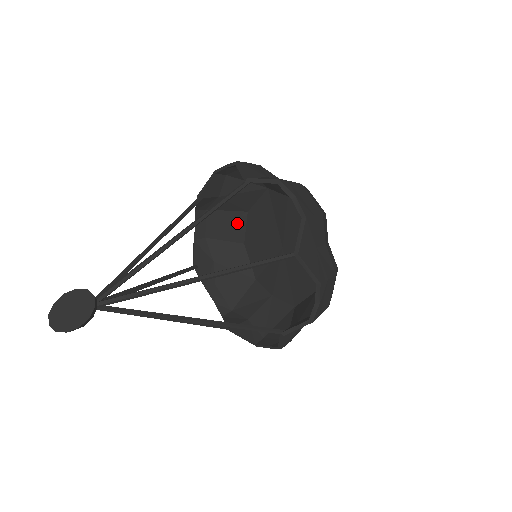
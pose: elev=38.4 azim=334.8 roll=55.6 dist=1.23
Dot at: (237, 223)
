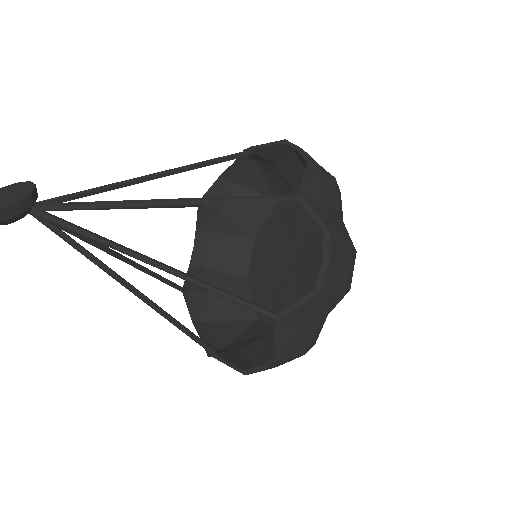
Dot at: (241, 251)
